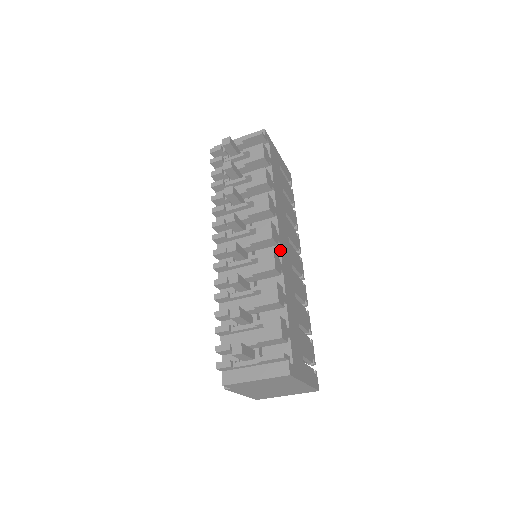
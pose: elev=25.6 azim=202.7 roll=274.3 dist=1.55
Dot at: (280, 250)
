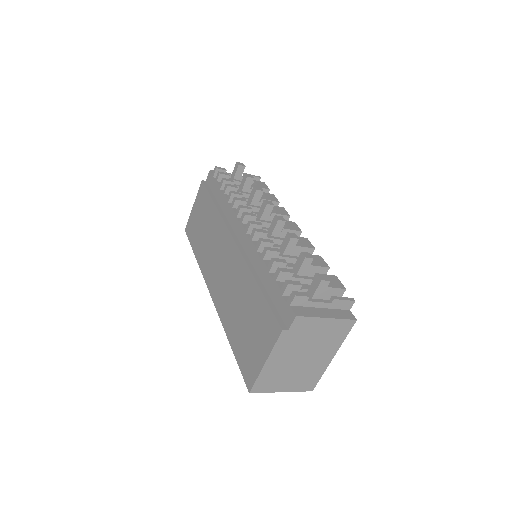
Dot at: occluded
